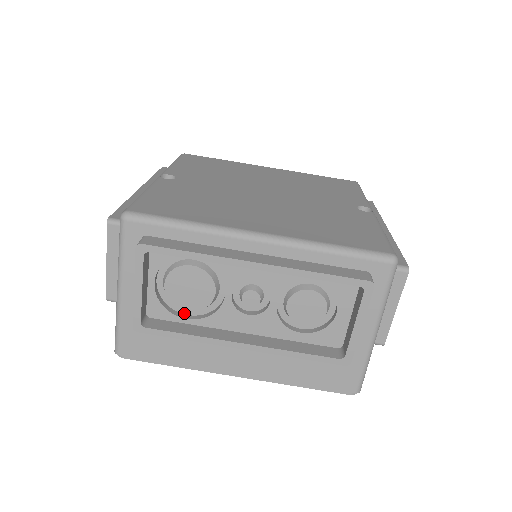
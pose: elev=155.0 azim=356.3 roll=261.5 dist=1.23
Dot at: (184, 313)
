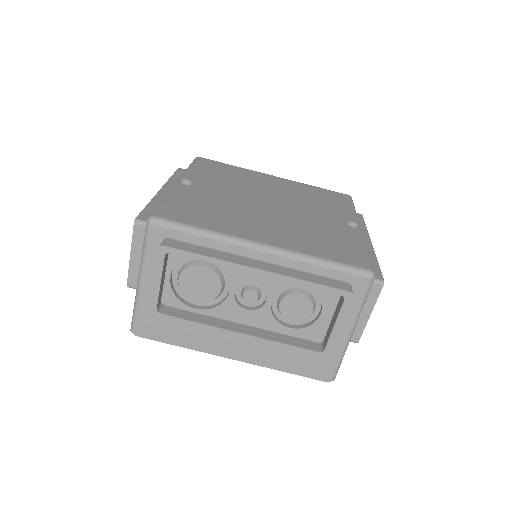
Dot at: (193, 303)
